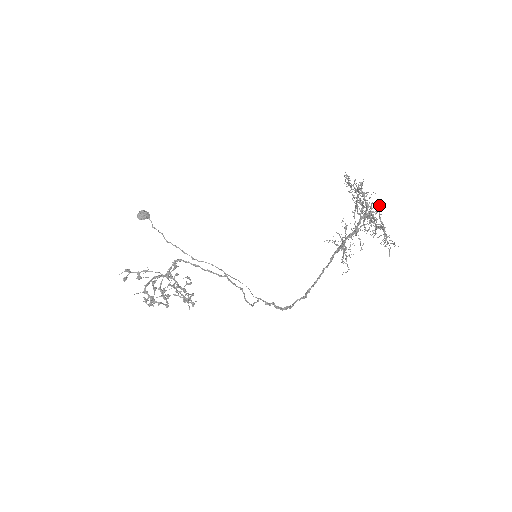
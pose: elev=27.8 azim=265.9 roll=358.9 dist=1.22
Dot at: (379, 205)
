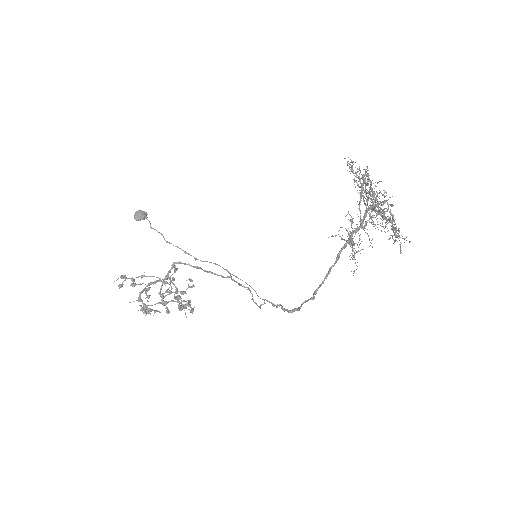
Dot at: occluded
